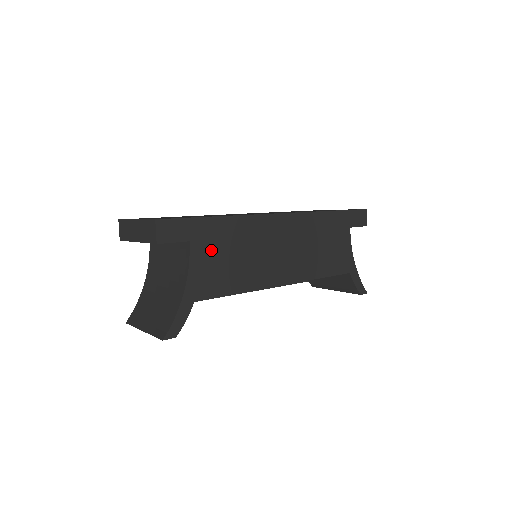
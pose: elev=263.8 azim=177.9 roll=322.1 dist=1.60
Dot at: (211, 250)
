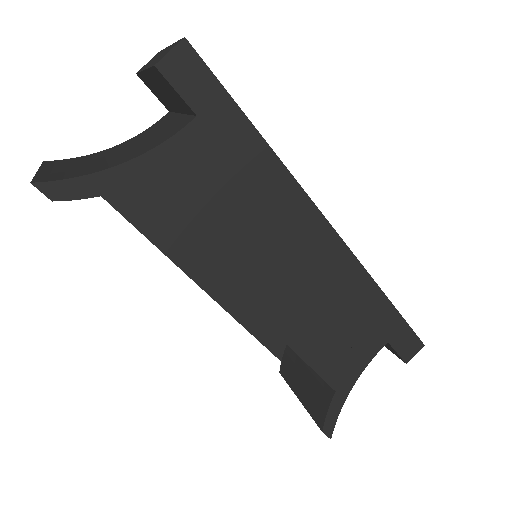
Dot at: (211, 160)
